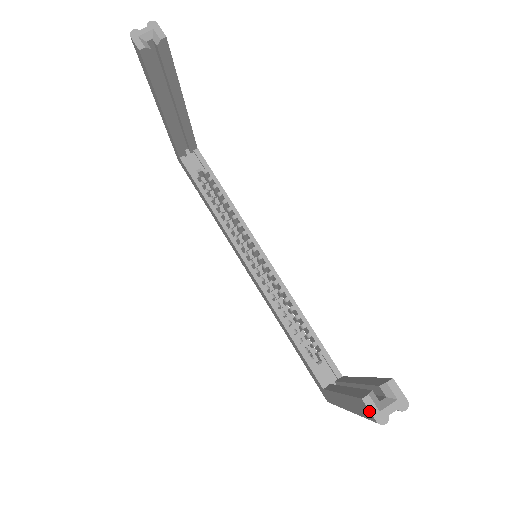
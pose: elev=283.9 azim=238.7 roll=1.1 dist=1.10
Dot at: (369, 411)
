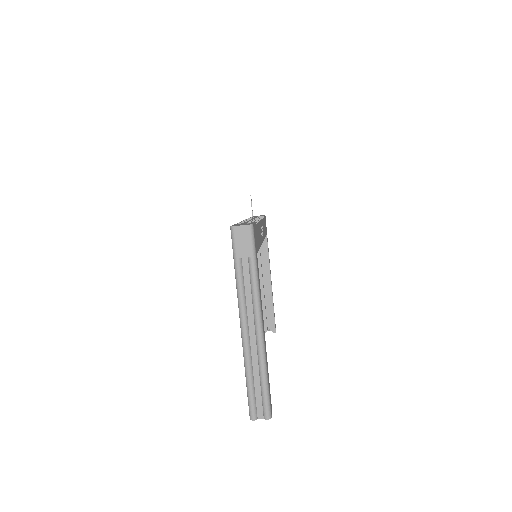
Dot at: occluded
